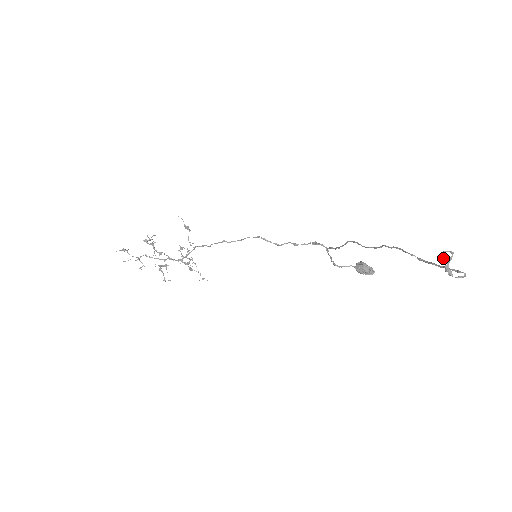
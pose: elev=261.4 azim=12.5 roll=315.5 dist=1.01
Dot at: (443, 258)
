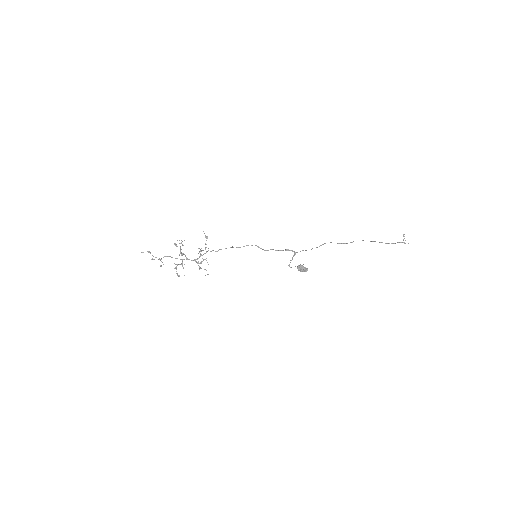
Dot at: (403, 236)
